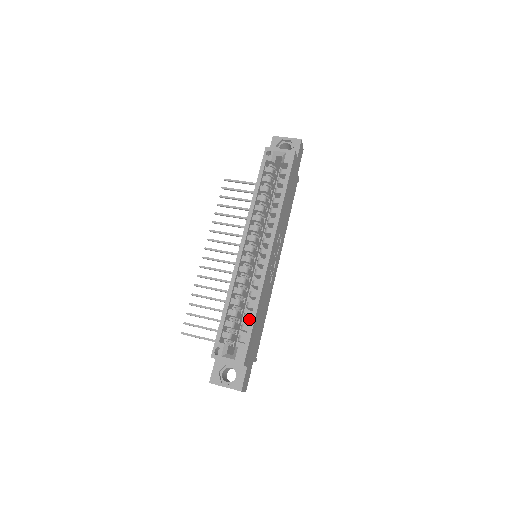
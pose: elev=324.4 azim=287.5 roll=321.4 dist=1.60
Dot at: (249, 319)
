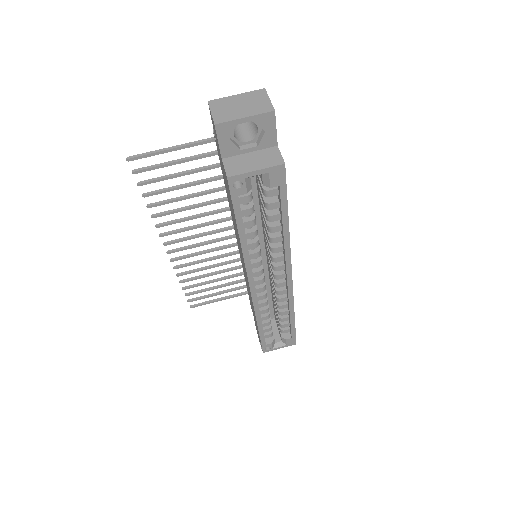
Dot at: occluded
